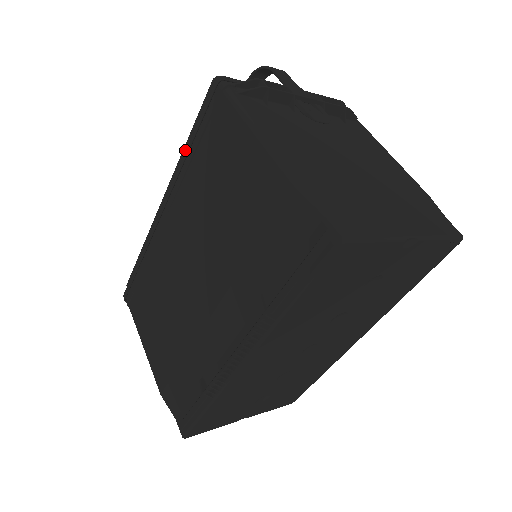
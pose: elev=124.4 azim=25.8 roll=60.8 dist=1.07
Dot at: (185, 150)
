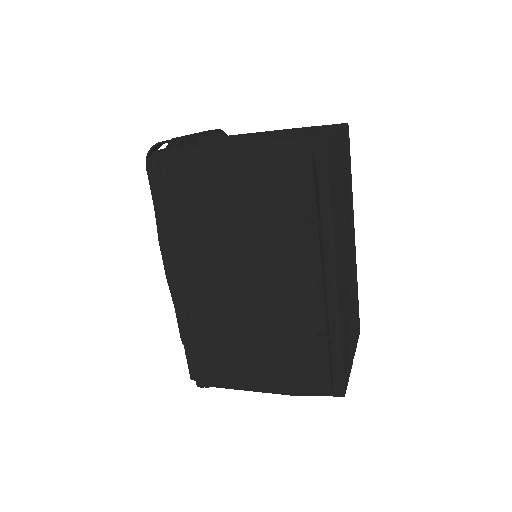
Dot at: (165, 220)
